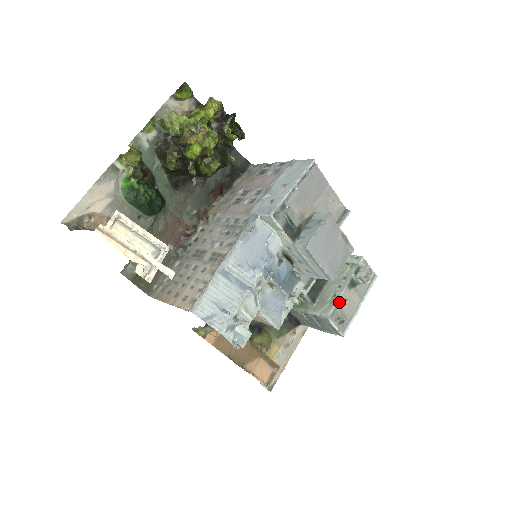
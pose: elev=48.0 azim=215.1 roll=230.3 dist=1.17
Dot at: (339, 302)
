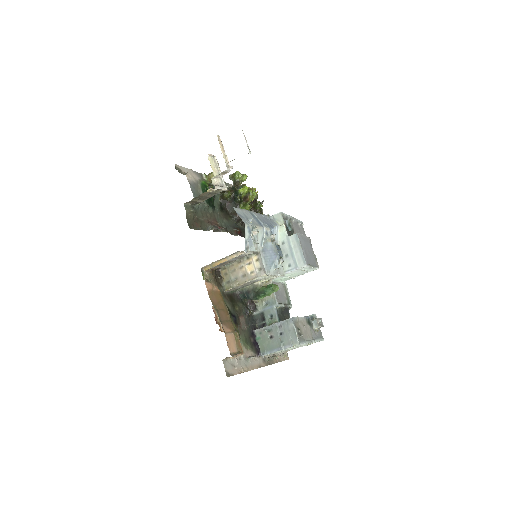
Dot at: (300, 321)
